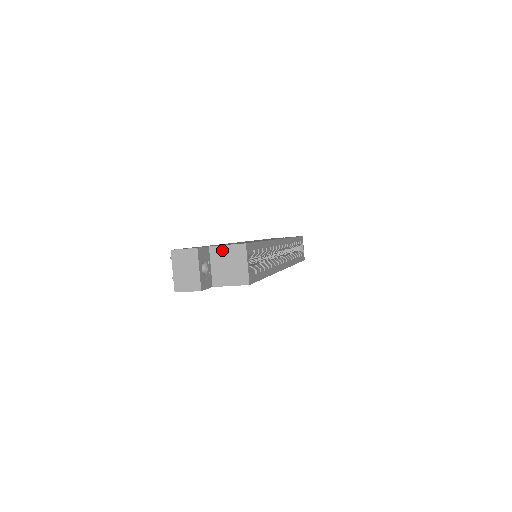
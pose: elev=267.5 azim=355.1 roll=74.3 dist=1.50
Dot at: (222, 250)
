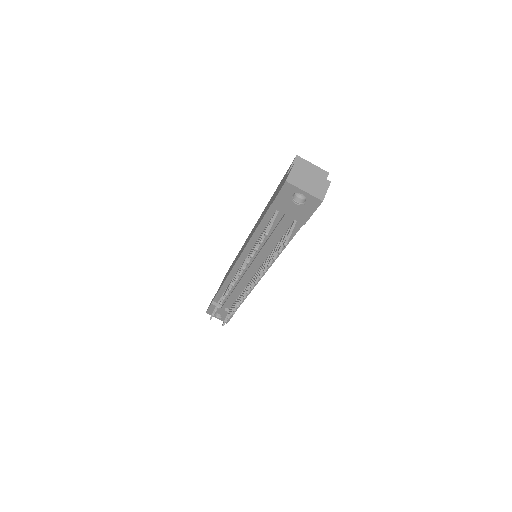
Dot at: occluded
